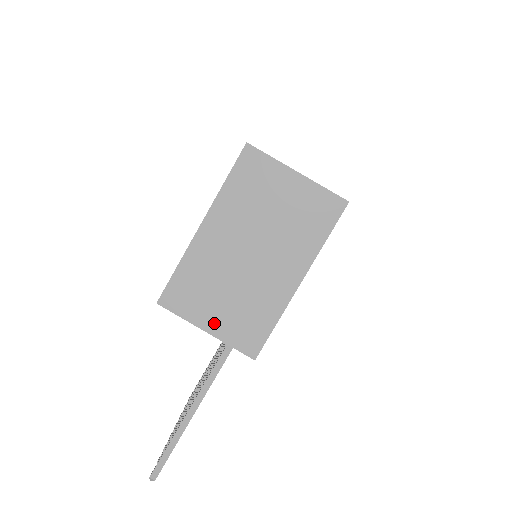
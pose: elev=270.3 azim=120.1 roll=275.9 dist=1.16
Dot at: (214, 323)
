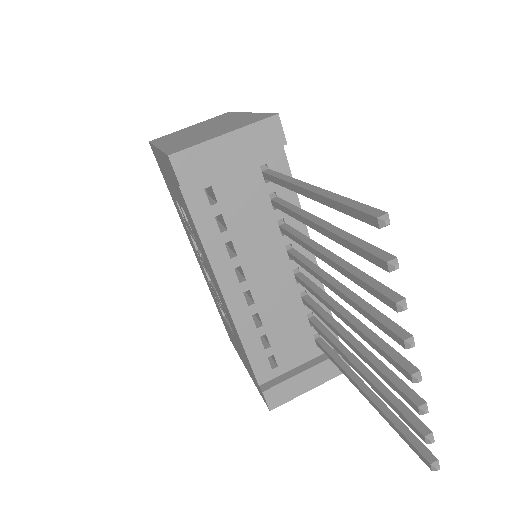
Dot at: (224, 132)
